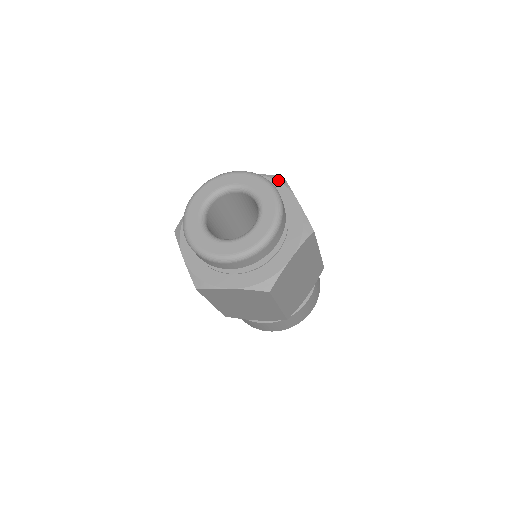
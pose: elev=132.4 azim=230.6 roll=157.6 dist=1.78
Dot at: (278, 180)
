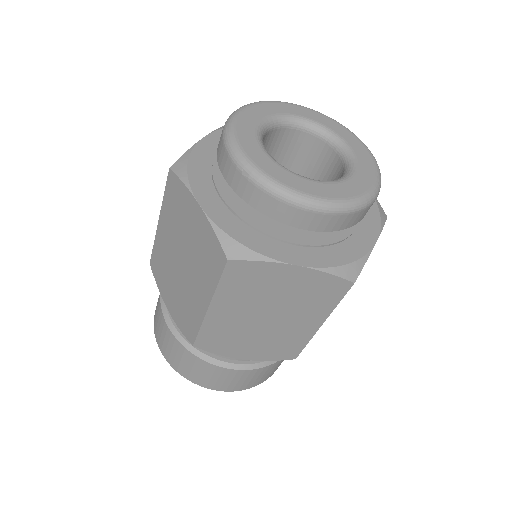
Dot at: occluded
